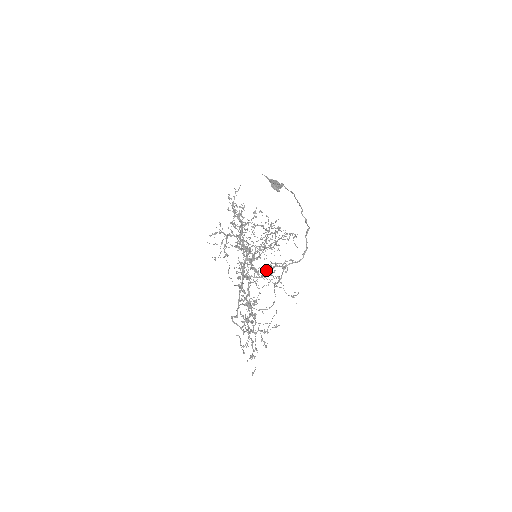
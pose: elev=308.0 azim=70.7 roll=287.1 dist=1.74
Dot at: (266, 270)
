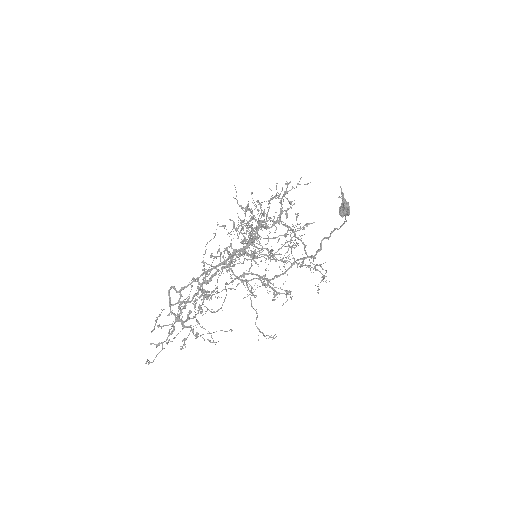
Dot at: (253, 278)
